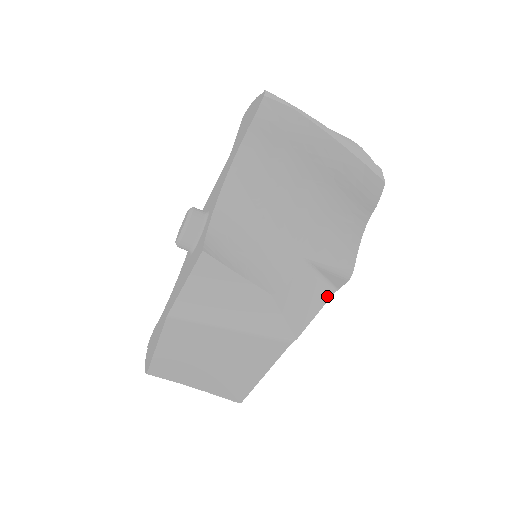
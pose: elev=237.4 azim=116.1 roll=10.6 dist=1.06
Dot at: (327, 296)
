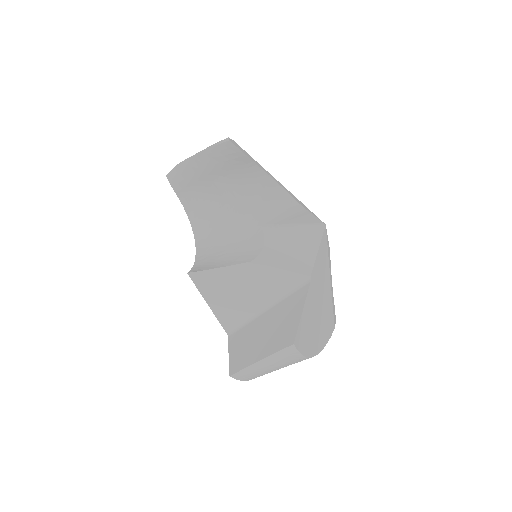
Dot at: (318, 234)
